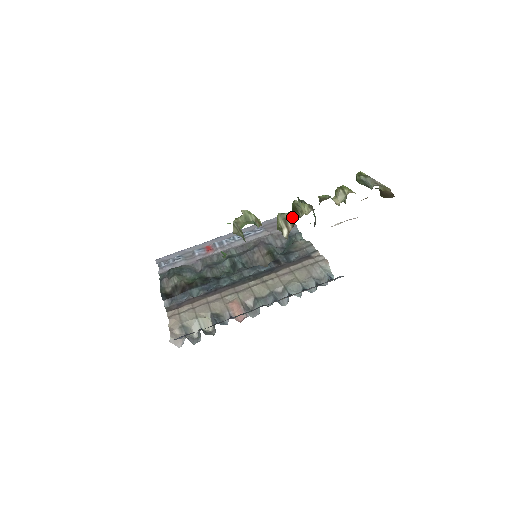
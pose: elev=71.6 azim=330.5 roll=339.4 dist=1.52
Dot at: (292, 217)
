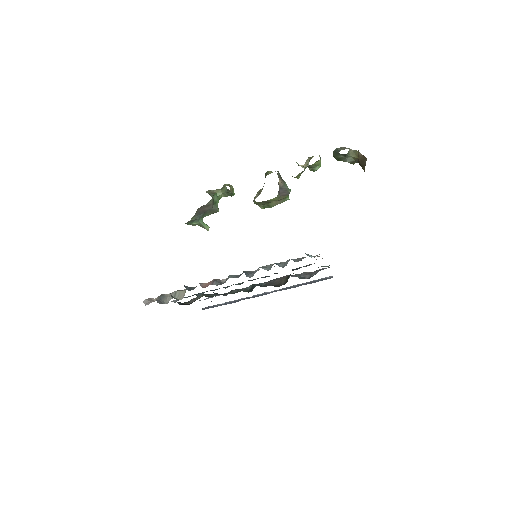
Dot at: (263, 186)
